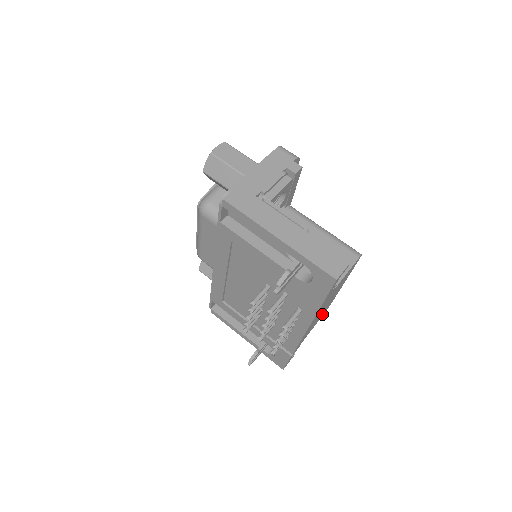
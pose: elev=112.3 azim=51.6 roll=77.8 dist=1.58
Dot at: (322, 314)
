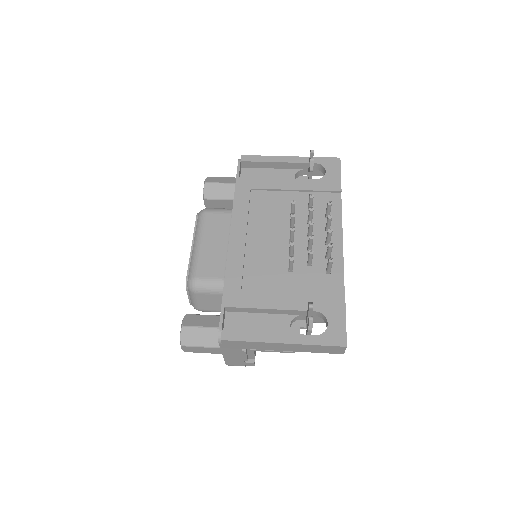
Dot at: occluded
